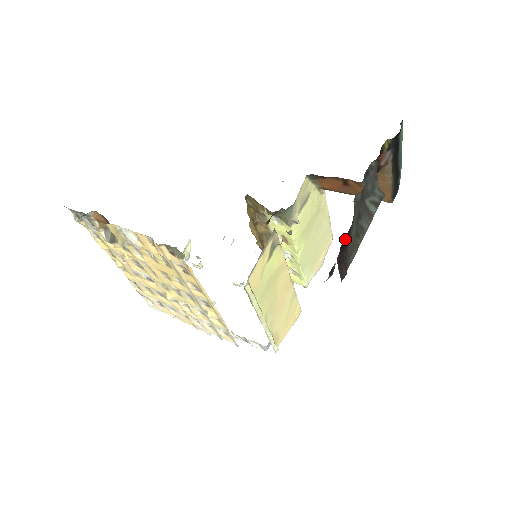
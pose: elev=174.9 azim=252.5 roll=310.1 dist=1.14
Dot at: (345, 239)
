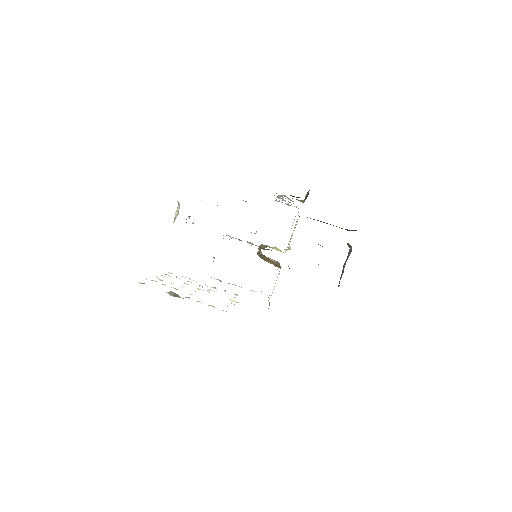
Dot at: occluded
